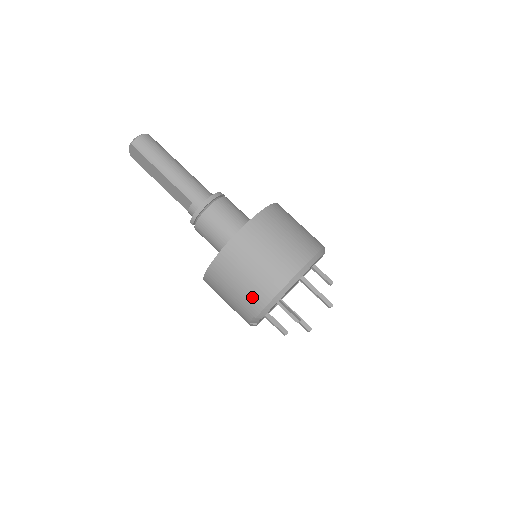
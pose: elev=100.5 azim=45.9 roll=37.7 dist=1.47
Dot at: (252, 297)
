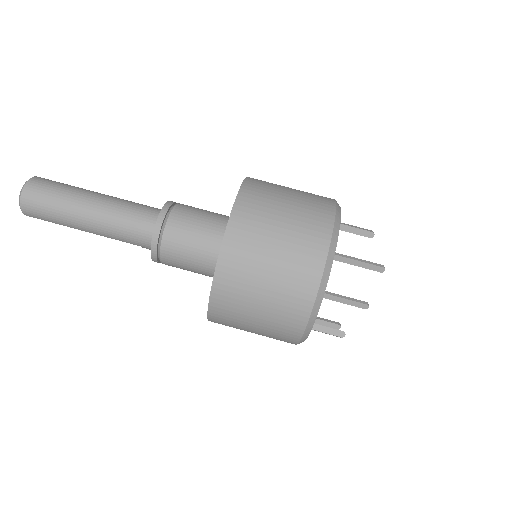
Dot at: occluded
